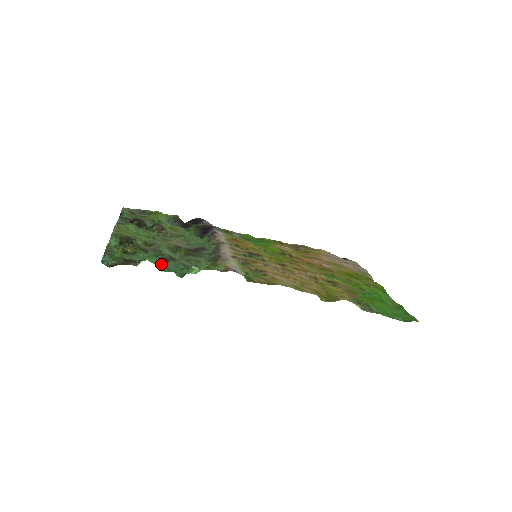
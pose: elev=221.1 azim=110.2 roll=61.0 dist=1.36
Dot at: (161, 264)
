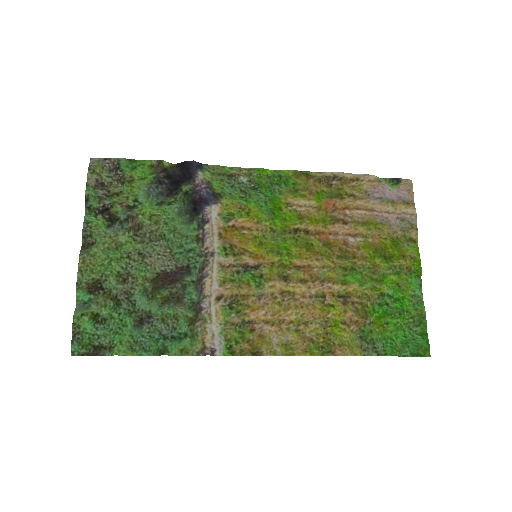
Dot at: (133, 341)
